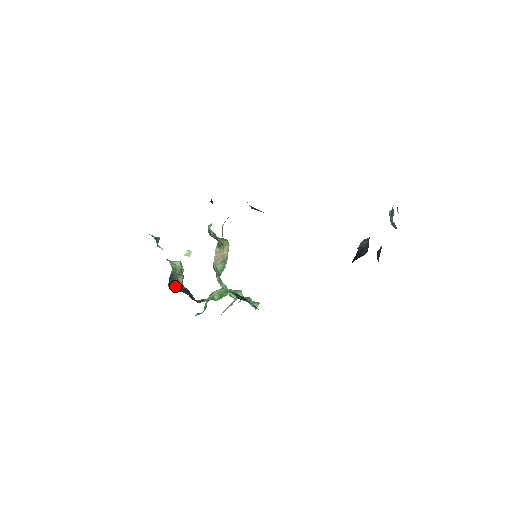
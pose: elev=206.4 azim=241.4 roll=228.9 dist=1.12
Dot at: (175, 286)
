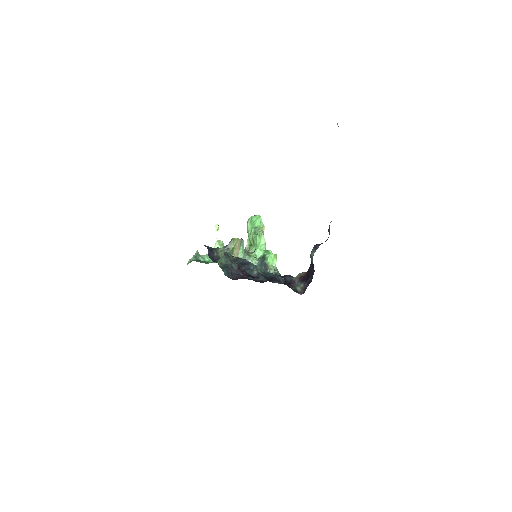
Dot at: occluded
